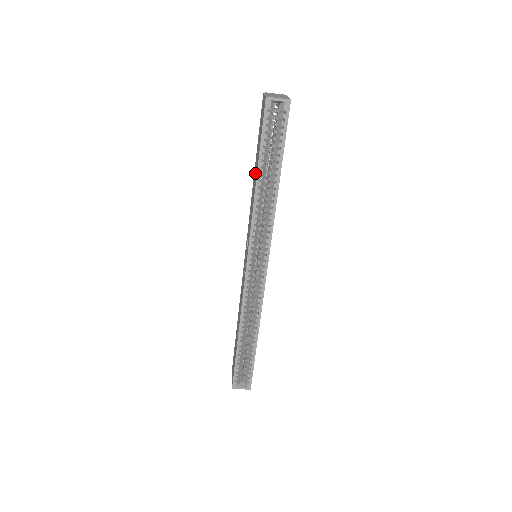
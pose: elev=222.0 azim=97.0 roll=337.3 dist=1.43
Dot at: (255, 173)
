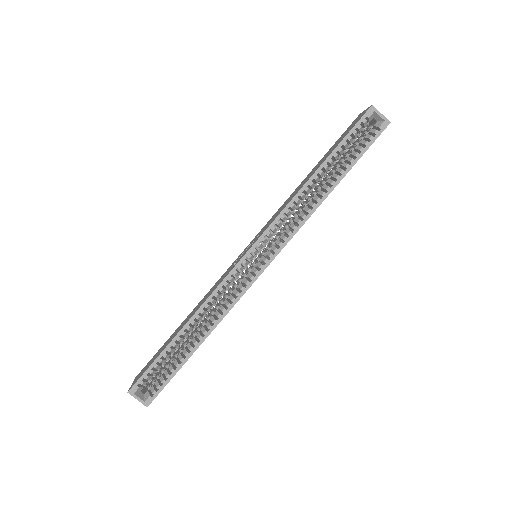
Dot at: (313, 171)
